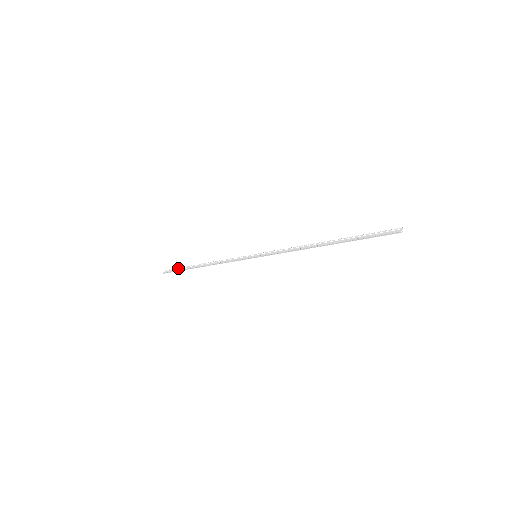
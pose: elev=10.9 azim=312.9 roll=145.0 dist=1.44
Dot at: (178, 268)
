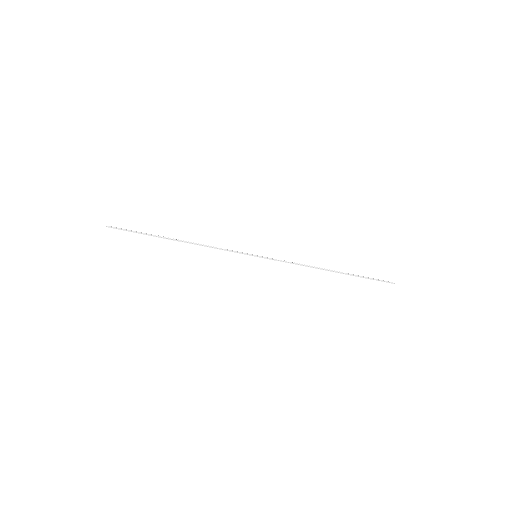
Dot at: occluded
